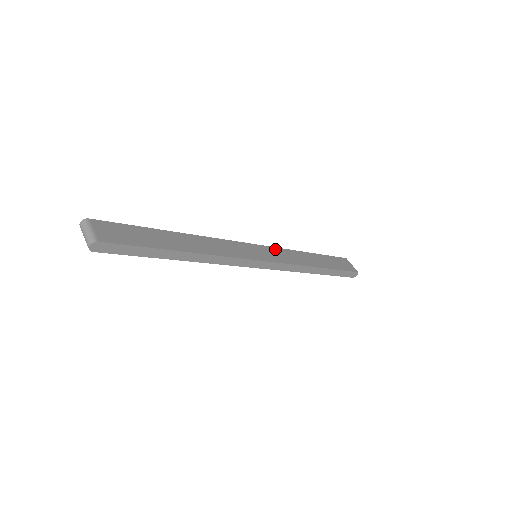
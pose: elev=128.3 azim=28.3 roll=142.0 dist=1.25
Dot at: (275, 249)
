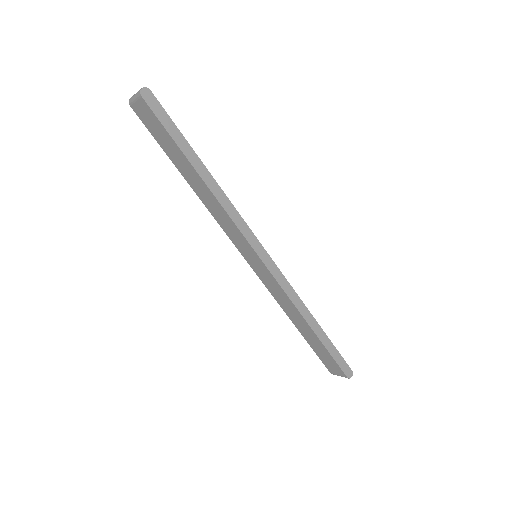
Dot at: occluded
